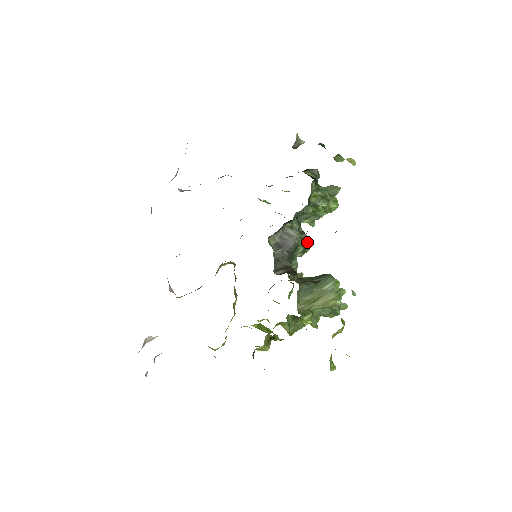
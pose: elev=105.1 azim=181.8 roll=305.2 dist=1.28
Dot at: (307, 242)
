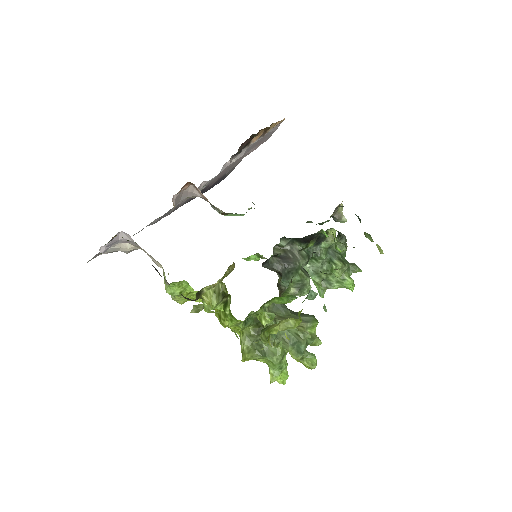
Dot at: (307, 278)
